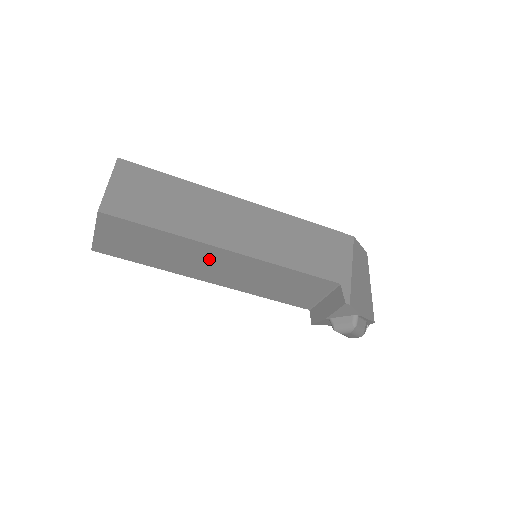
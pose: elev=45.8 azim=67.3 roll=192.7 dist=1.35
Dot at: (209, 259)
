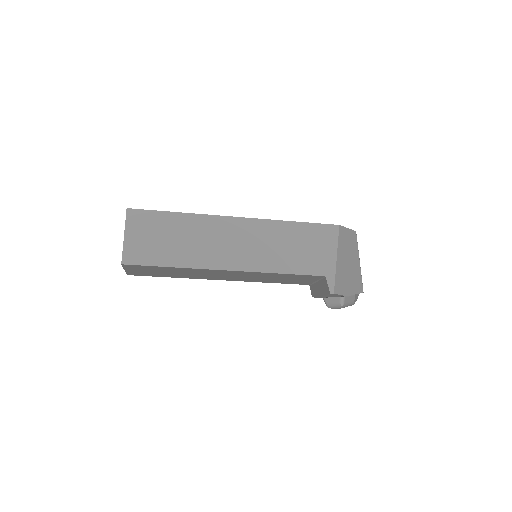
Dot at: (215, 273)
